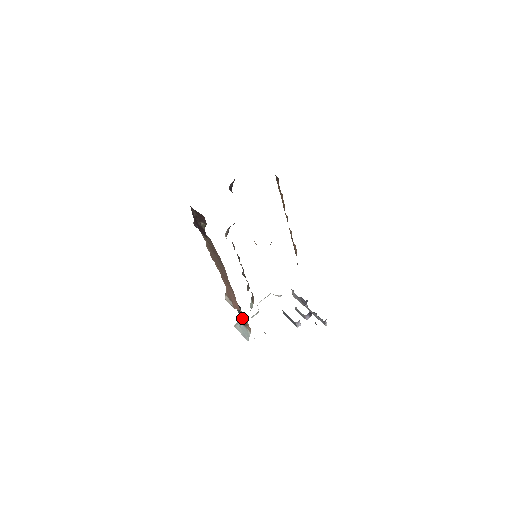
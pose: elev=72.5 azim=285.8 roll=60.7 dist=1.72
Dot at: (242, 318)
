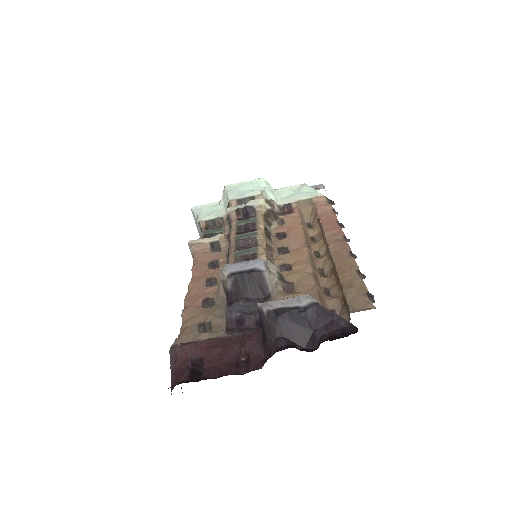
Dot at: occluded
